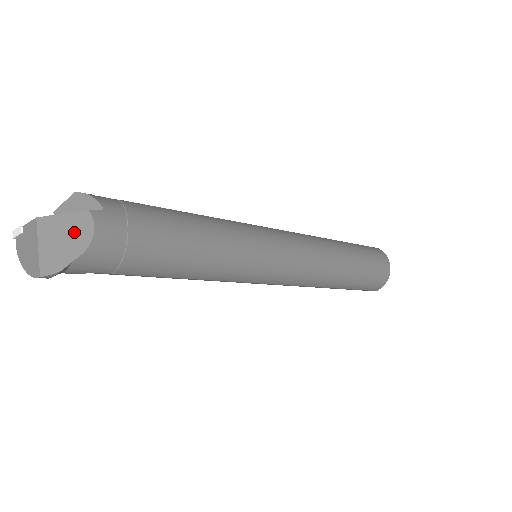
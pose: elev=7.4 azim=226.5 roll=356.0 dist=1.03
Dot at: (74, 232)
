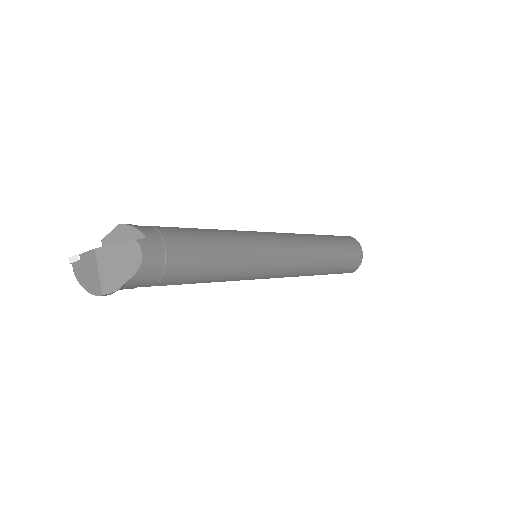
Dot at: (126, 258)
